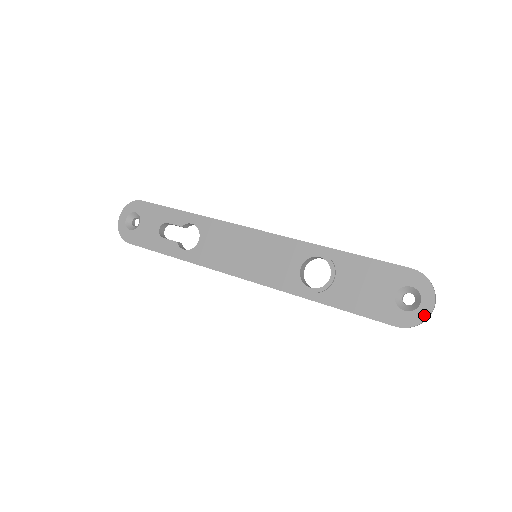
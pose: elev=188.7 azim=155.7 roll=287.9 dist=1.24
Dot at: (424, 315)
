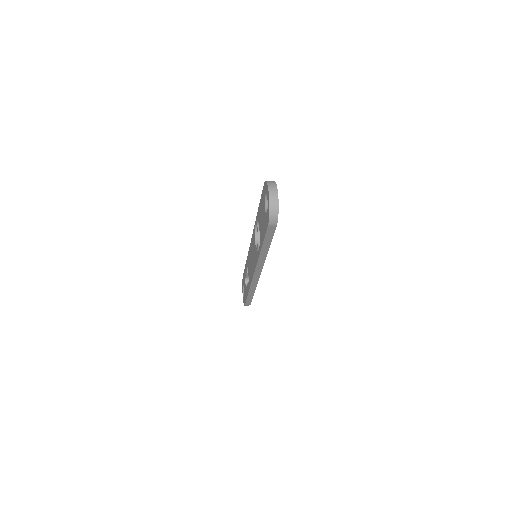
Dot at: (269, 204)
